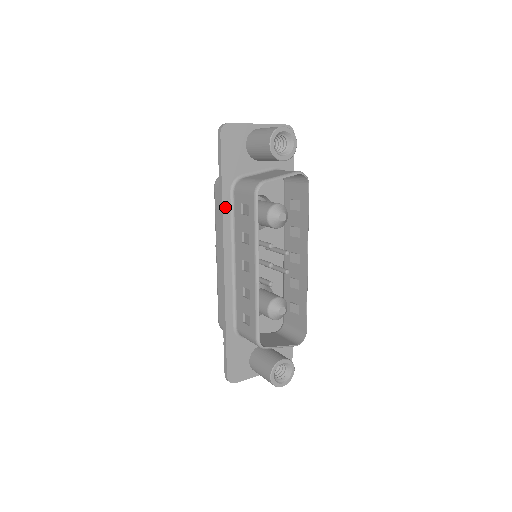
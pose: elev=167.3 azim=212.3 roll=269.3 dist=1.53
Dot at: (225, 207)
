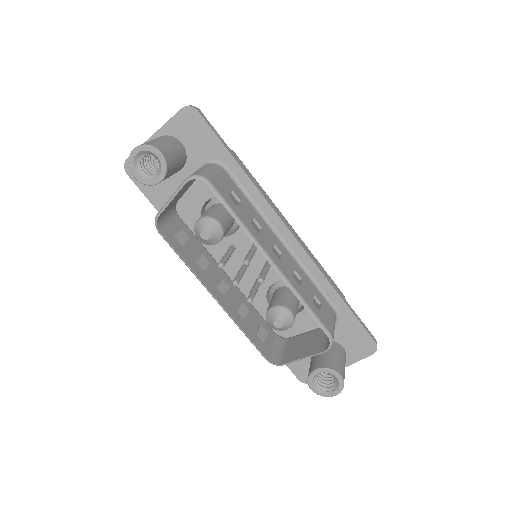
Dot at: occluded
